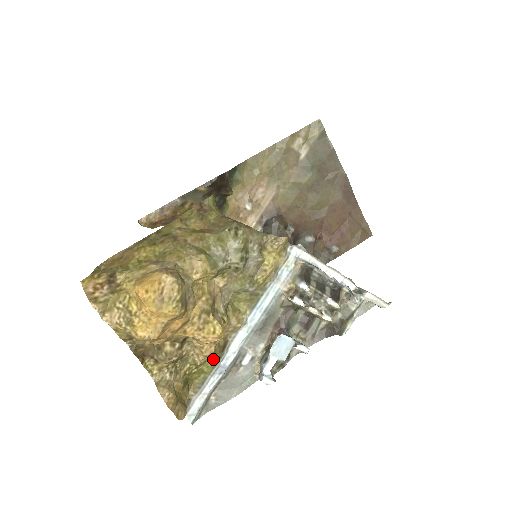
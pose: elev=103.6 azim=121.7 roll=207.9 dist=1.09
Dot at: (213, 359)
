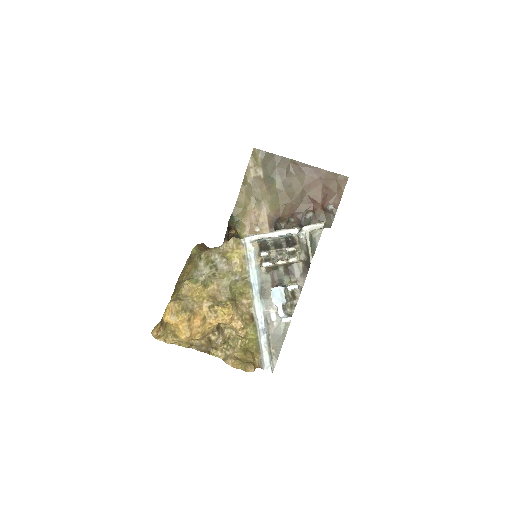
Dot at: (251, 329)
